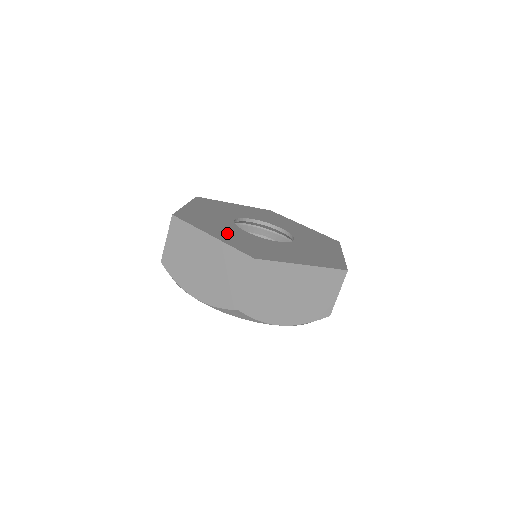
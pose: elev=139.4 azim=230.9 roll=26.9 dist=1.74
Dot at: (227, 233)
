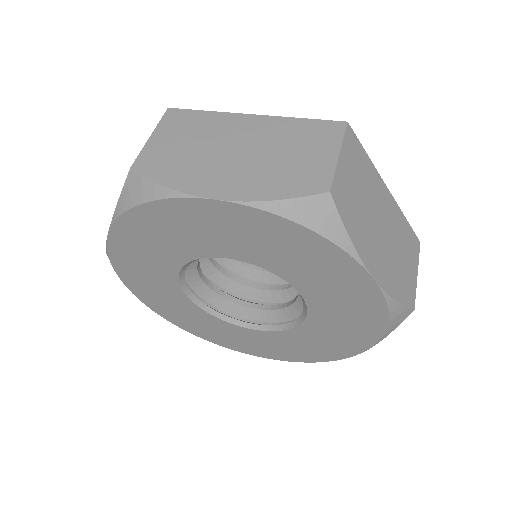
Dot at: occluded
